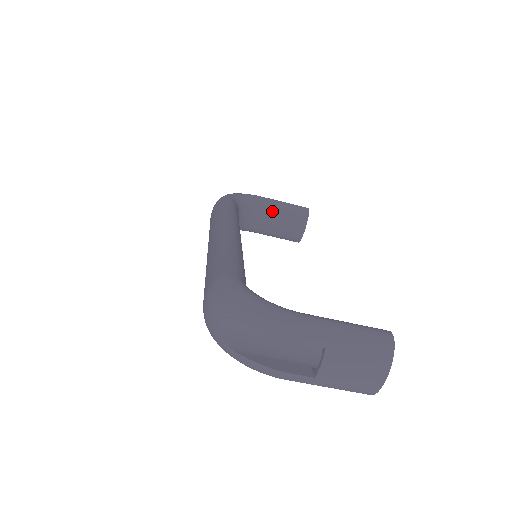
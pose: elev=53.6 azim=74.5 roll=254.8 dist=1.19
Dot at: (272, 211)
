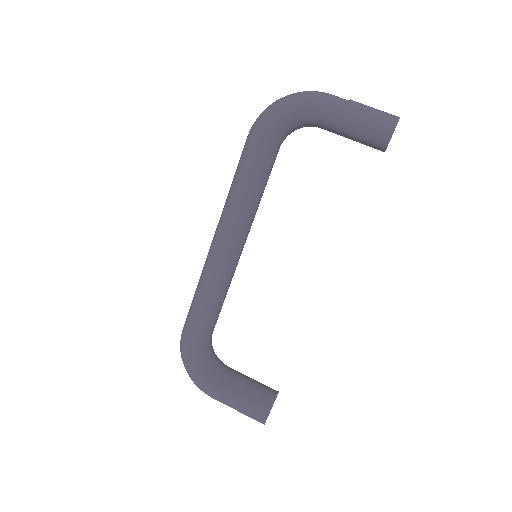
Dot at: (240, 373)
